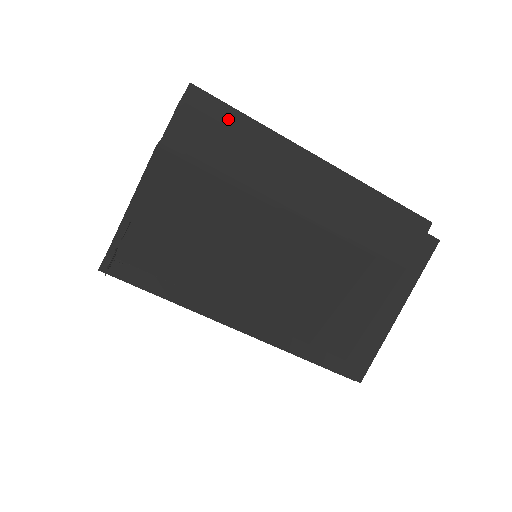
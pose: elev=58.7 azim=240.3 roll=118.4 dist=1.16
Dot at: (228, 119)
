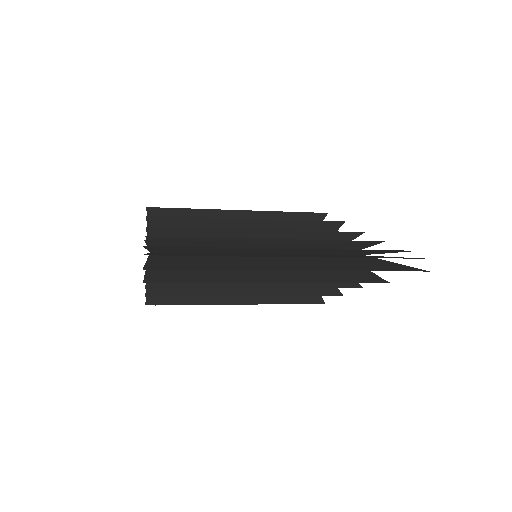
Dot at: (191, 255)
